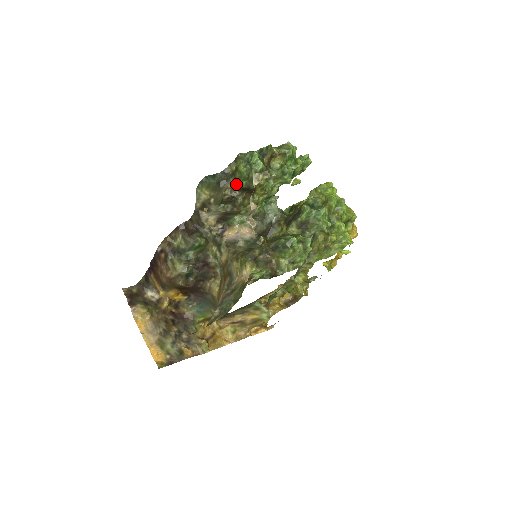
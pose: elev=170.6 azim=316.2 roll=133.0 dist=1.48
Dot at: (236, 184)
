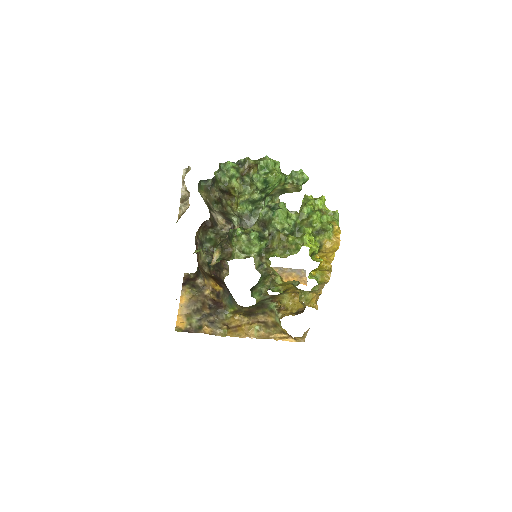
Dot at: (217, 187)
